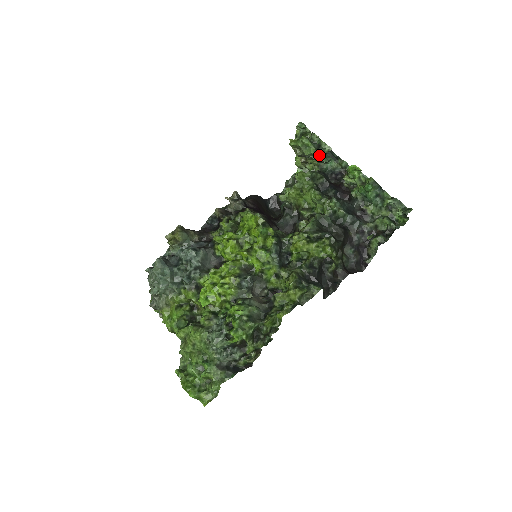
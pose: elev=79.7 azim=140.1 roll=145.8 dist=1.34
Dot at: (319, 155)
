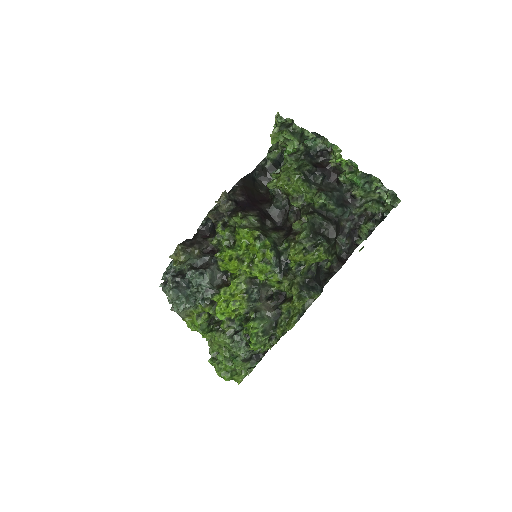
Dot at: (303, 141)
